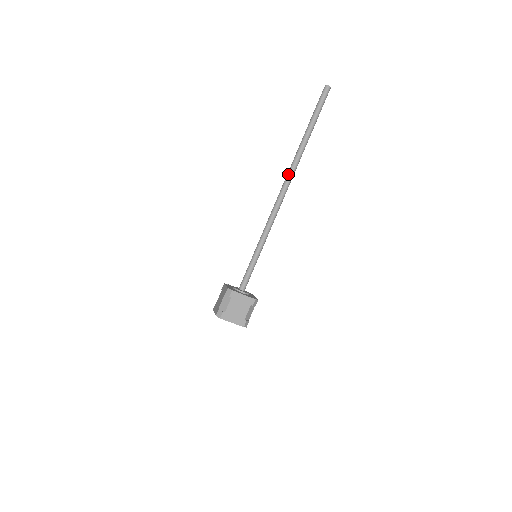
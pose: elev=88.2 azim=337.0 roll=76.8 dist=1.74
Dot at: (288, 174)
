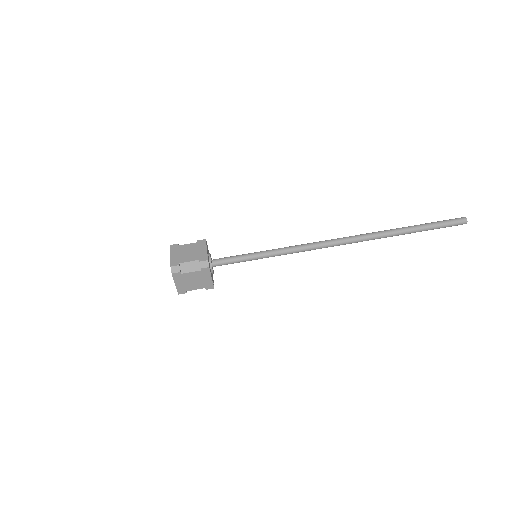
Dot at: (359, 237)
